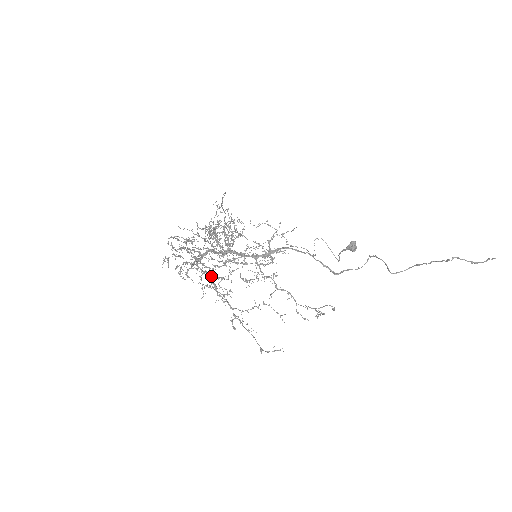
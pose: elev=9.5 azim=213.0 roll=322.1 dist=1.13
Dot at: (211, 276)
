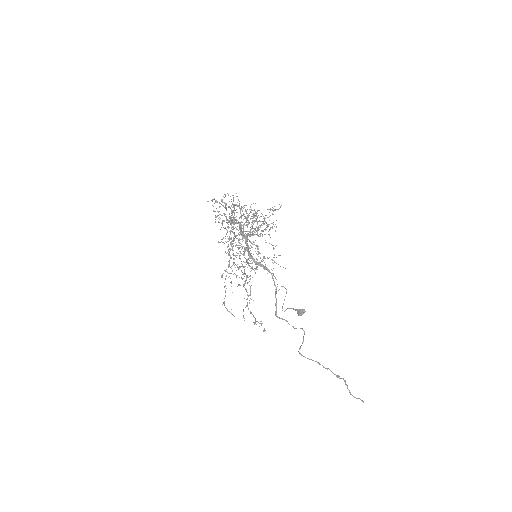
Dot at: occluded
